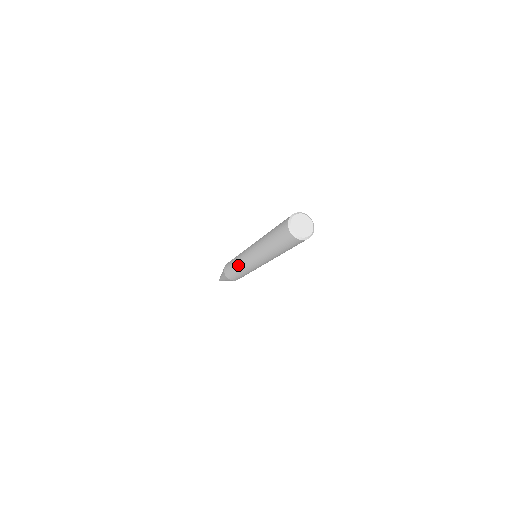
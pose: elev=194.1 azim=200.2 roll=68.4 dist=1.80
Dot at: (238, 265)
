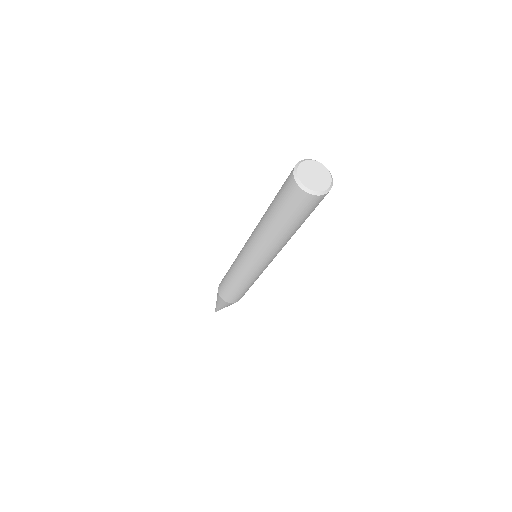
Dot at: (234, 275)
